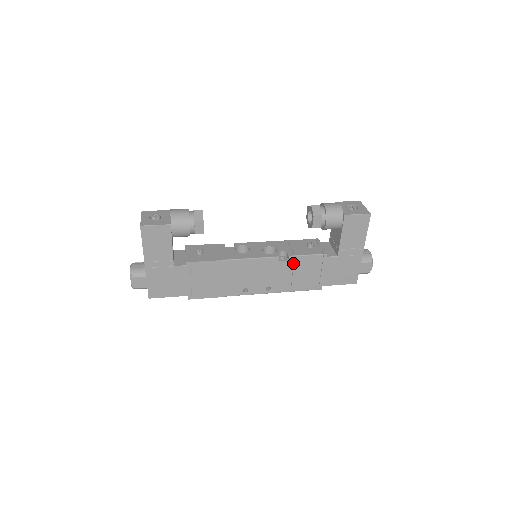
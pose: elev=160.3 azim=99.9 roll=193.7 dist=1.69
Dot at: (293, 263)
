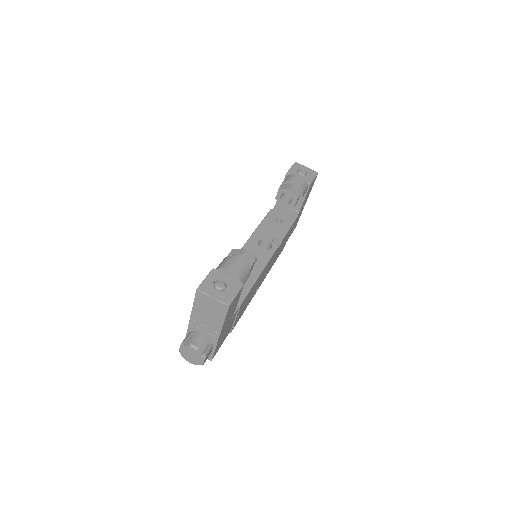
Dot at: (281, 243)
